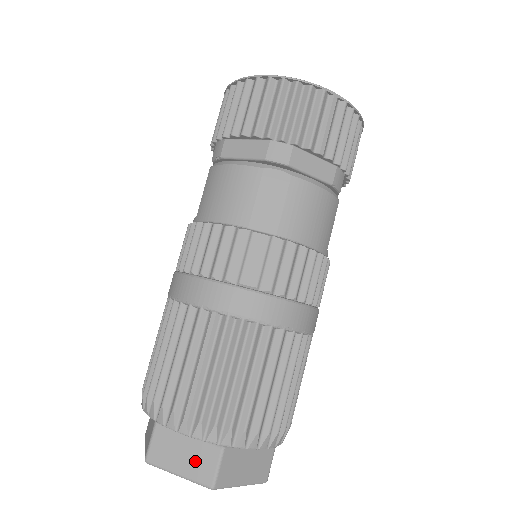
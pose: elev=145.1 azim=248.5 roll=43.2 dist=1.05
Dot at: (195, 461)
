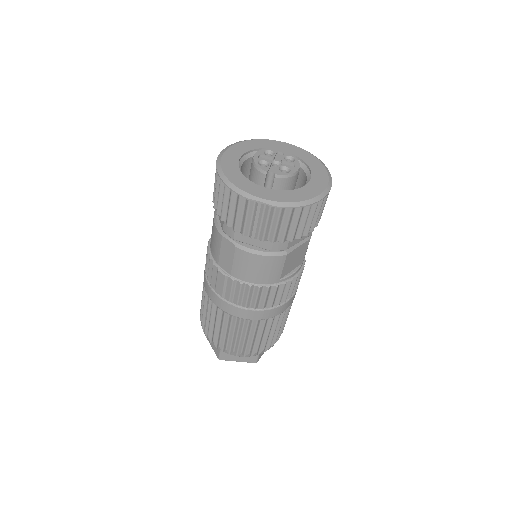
Dot at: occluded
